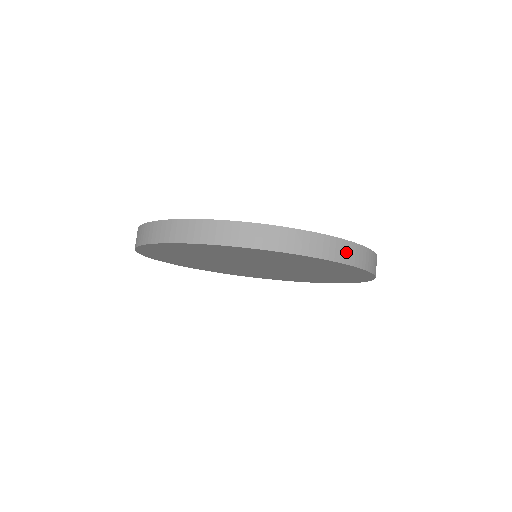
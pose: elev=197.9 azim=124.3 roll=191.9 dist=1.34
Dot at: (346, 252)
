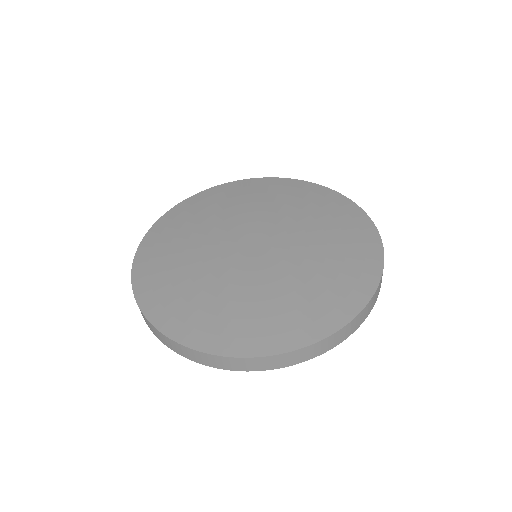
Dot at: (246, 364)
